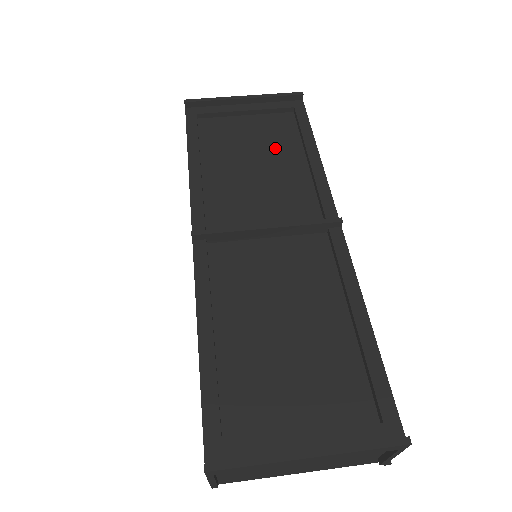
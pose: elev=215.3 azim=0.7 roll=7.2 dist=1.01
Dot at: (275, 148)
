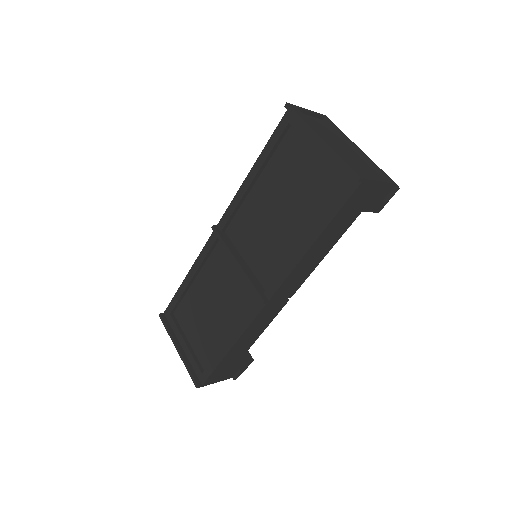
Dot at: (303, 208)
